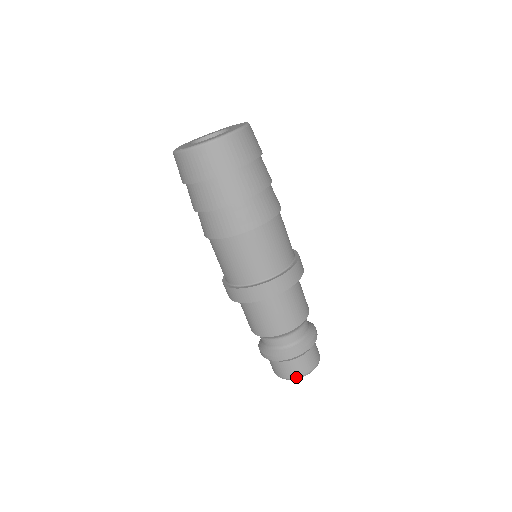
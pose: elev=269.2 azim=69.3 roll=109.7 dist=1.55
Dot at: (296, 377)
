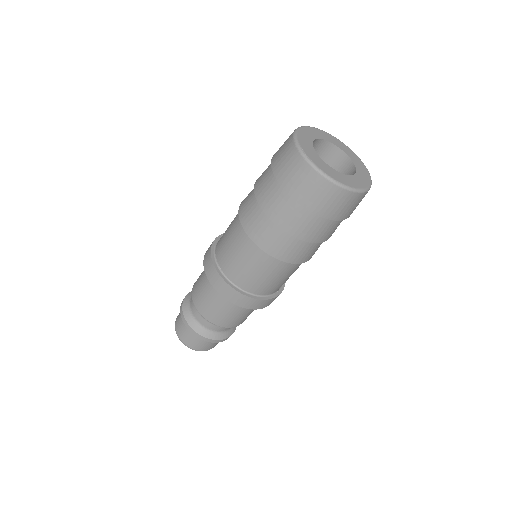
Dot at: (190, 348)
